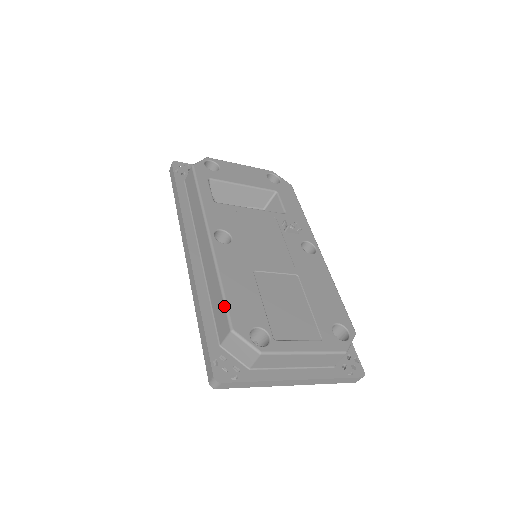
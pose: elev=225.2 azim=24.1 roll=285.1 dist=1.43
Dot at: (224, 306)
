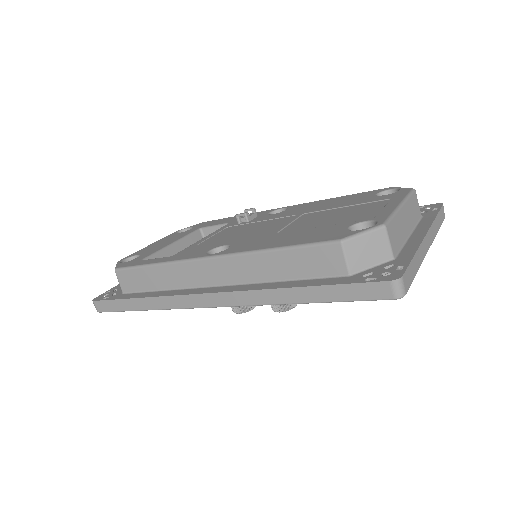
Dot at: (305, 247)
